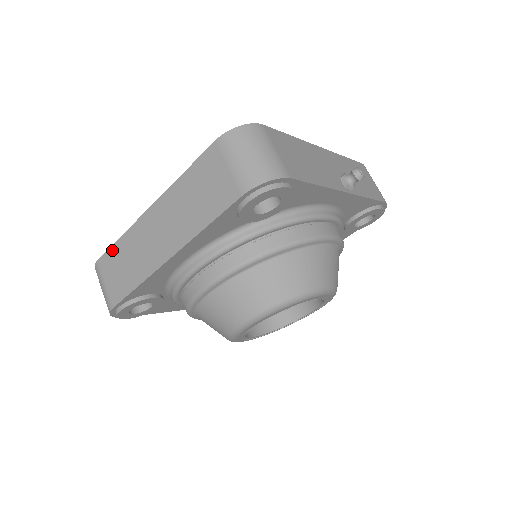
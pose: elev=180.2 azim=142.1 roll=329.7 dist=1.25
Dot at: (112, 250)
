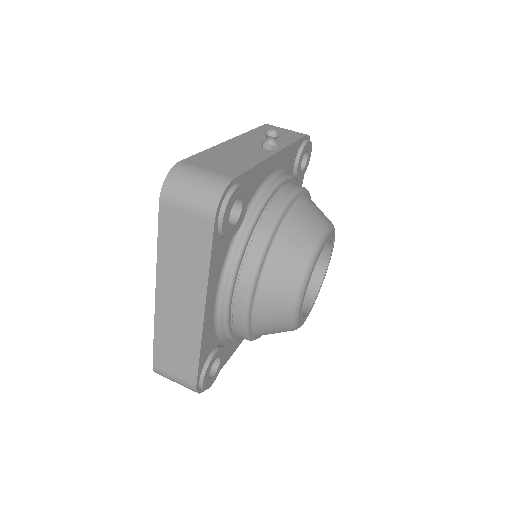
Dot at: (156, 348)
